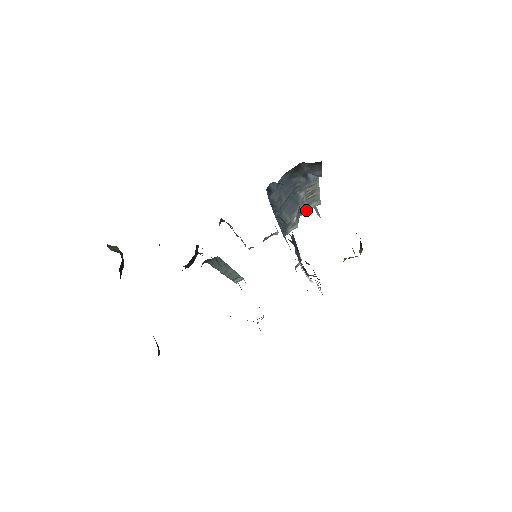
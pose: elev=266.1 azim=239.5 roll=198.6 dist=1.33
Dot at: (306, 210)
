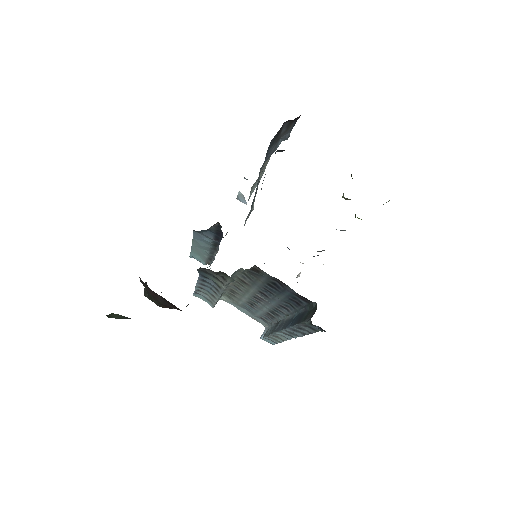
Dot at: (250, 195)
